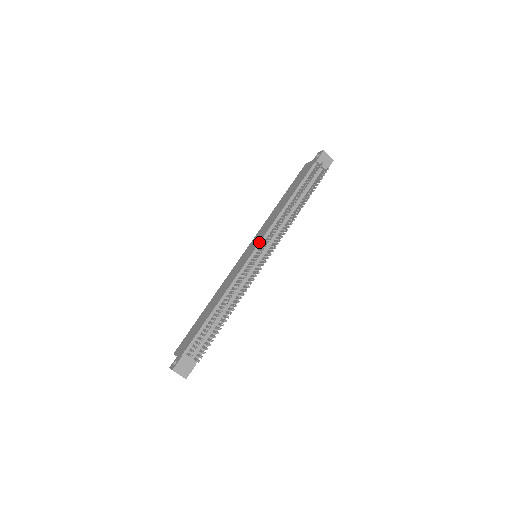
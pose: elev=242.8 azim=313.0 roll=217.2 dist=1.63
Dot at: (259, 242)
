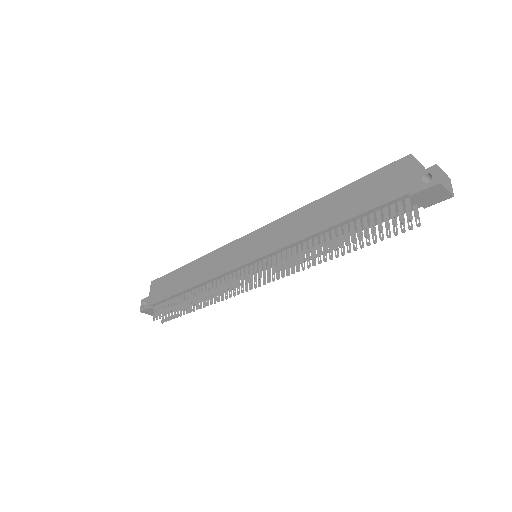
Dot at: (258, 258)
